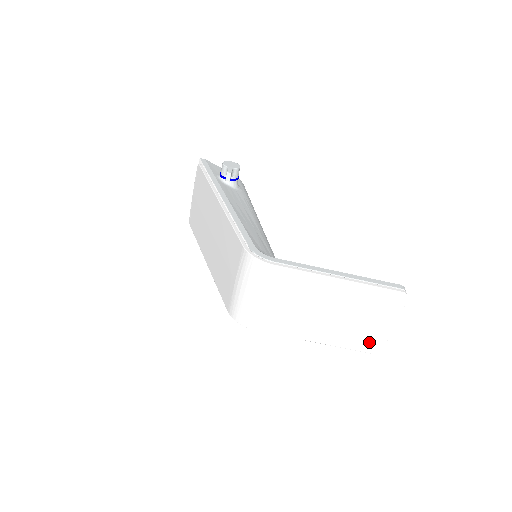
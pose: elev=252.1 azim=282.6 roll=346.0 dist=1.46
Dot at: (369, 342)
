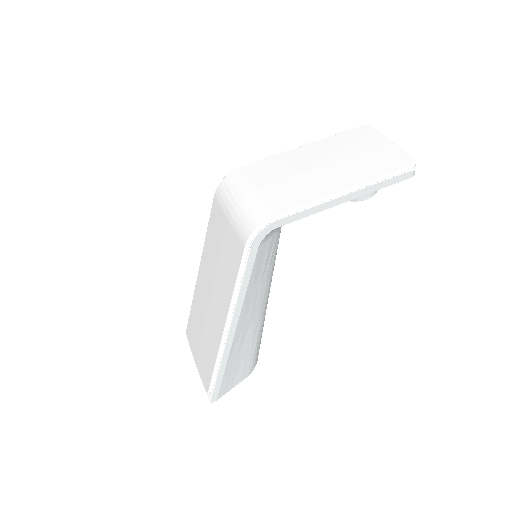
Dot at: (392, 161)
